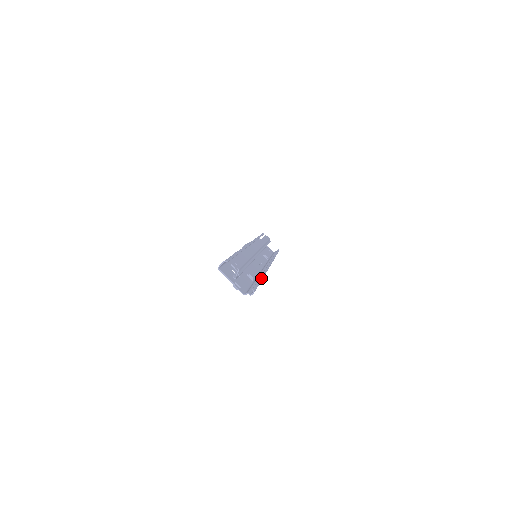
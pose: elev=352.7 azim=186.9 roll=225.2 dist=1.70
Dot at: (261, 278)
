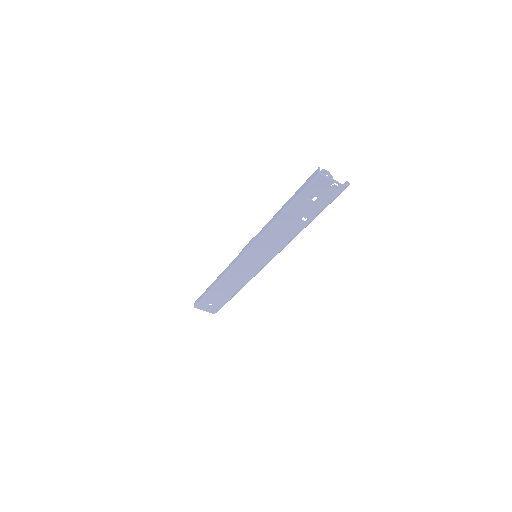
Dot at: occluded
